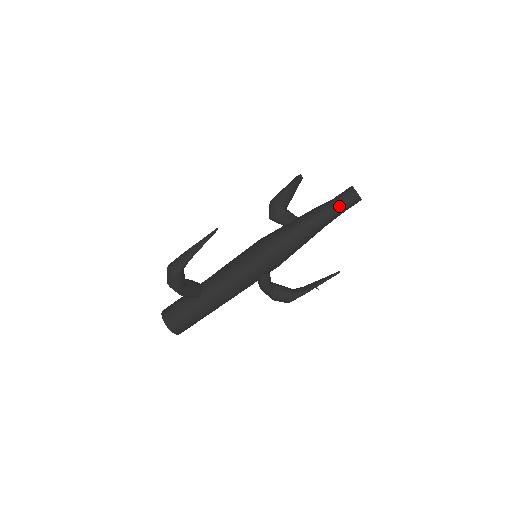
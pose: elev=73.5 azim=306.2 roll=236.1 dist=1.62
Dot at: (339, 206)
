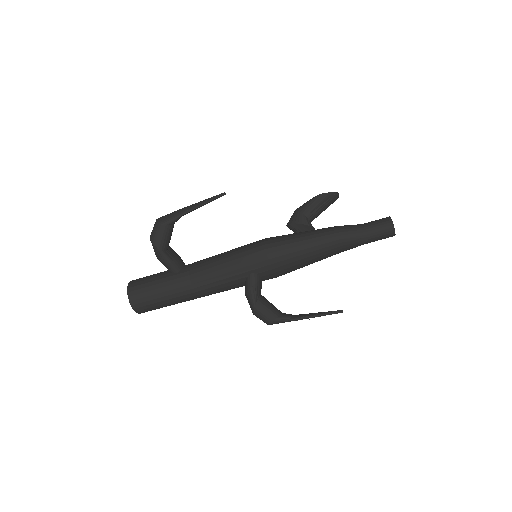
Dot at: (367, 229)
